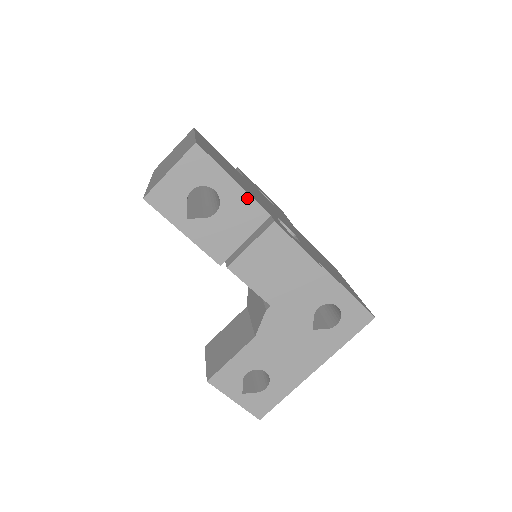
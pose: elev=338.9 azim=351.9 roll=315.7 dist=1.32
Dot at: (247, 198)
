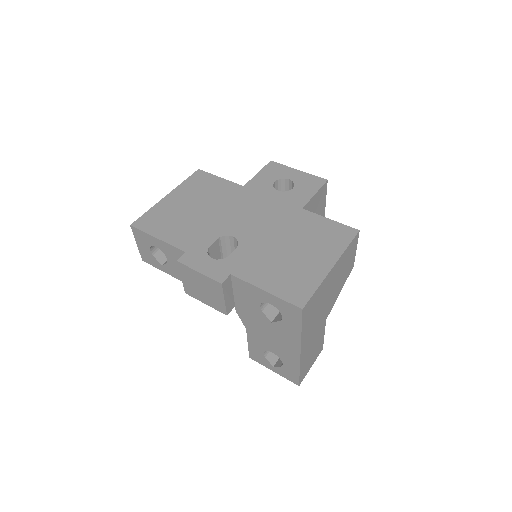
Dot at: (169, 246)
